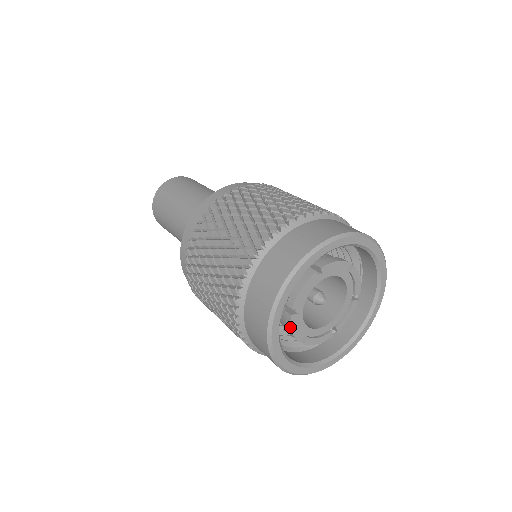
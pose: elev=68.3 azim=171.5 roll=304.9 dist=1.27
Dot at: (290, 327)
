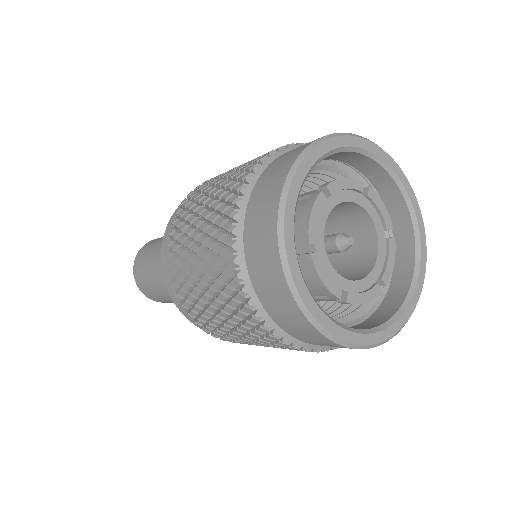
Dot at: (316, 274)
